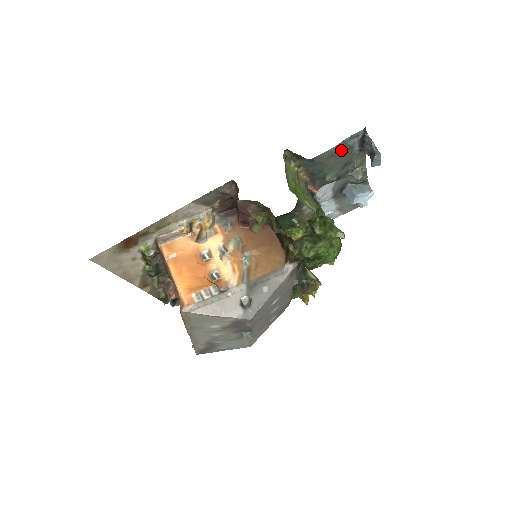
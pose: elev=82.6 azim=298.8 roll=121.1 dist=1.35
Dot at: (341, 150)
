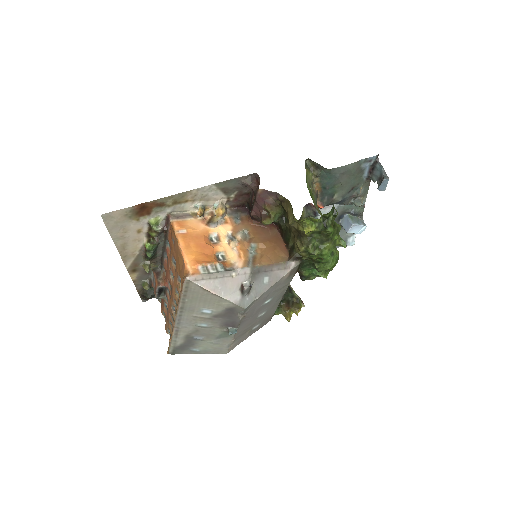
Dot at: (354, 170)
